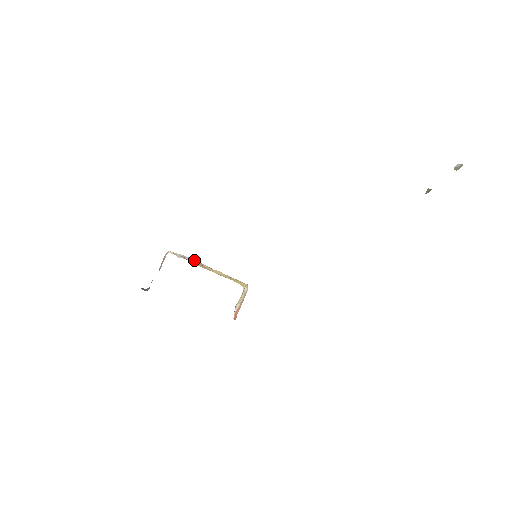
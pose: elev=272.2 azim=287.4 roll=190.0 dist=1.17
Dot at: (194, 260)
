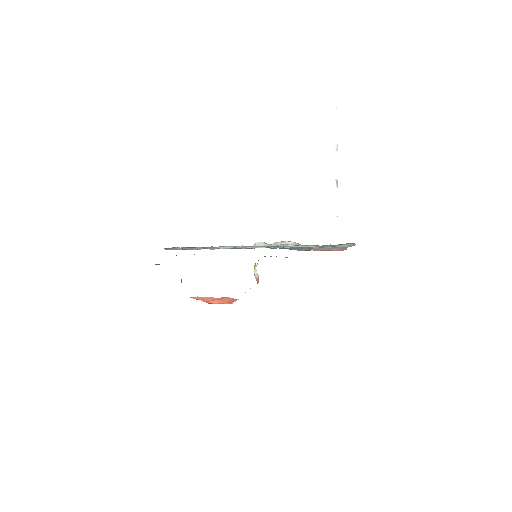
Dot at: occluded
